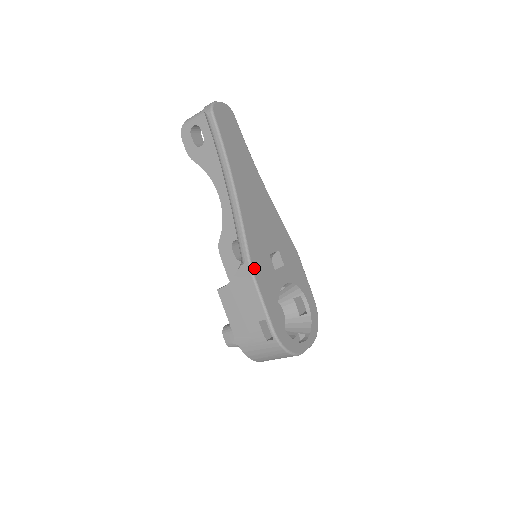
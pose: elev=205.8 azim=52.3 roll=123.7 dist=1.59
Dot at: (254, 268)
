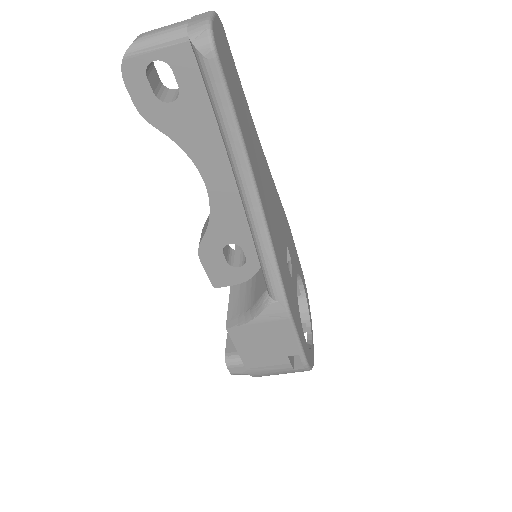
Dot at: (289, 304)
